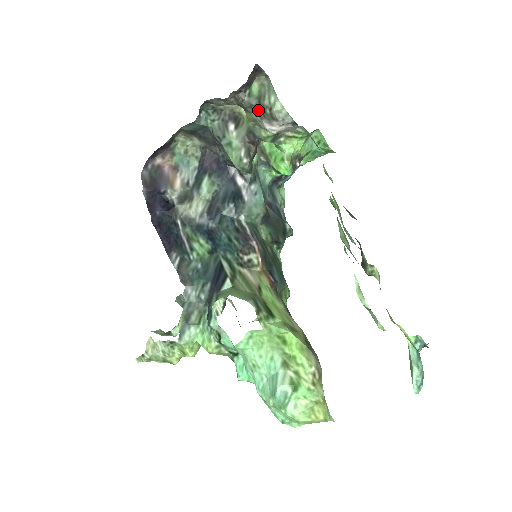
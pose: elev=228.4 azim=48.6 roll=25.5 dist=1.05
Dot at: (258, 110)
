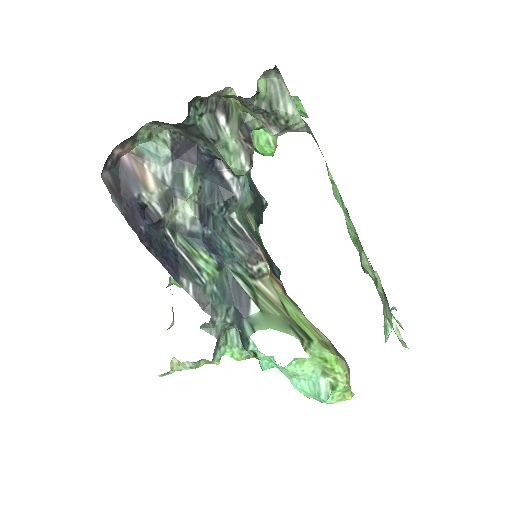
Dot at: (267, 115)
